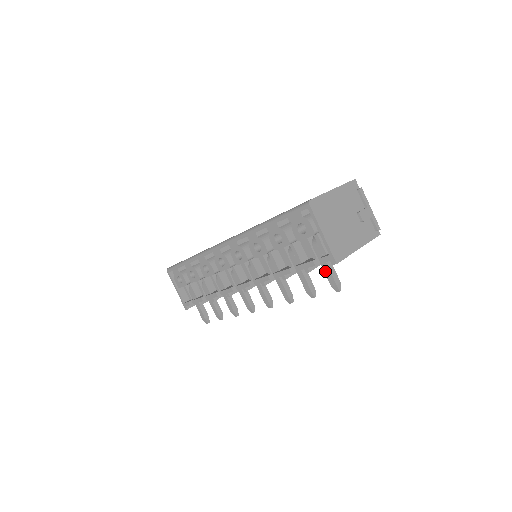
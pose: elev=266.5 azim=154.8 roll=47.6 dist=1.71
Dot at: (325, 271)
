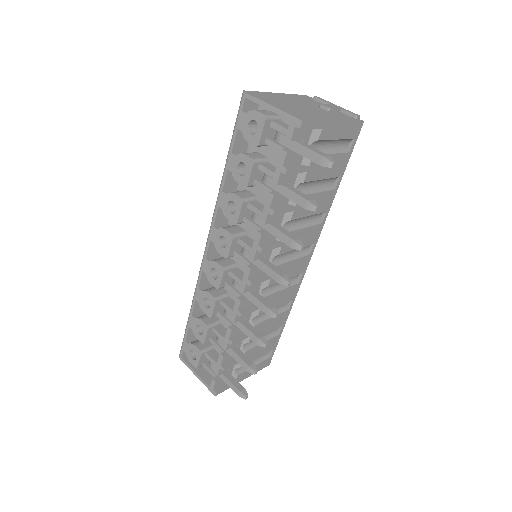
Dot at: (303, 154)
